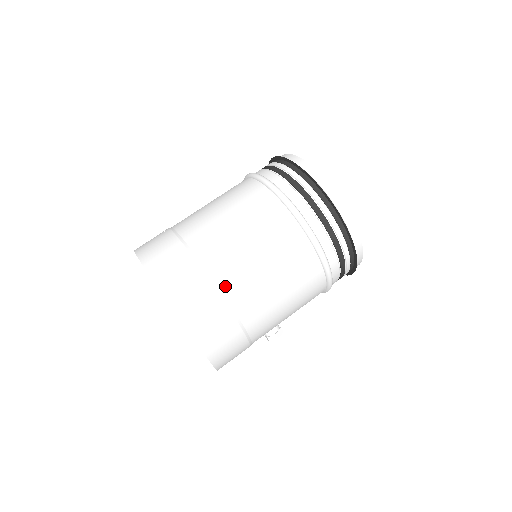
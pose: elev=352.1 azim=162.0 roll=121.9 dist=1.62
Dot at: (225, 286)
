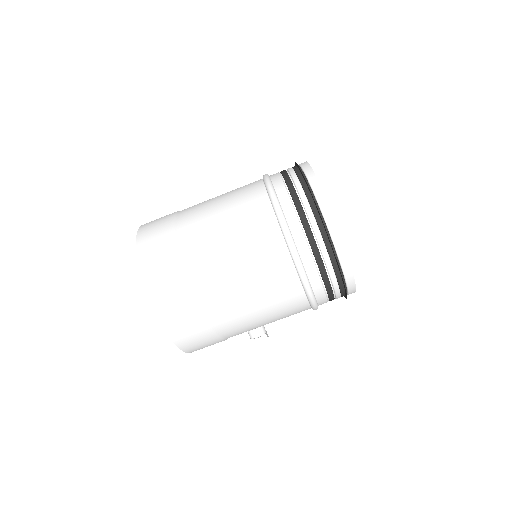
Dot at: (193, 268)
